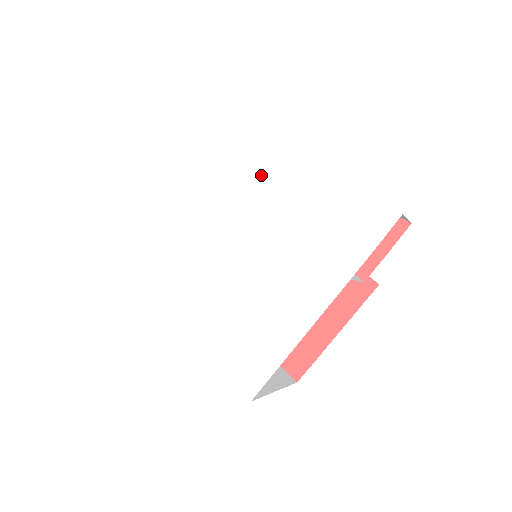
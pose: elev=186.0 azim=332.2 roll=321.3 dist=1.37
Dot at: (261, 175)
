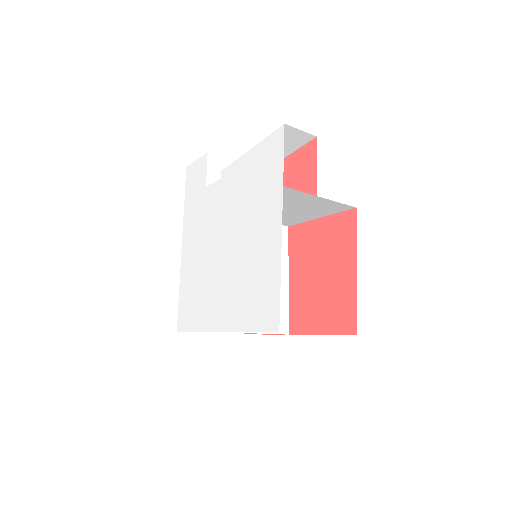
Dot at: (216, 195)
